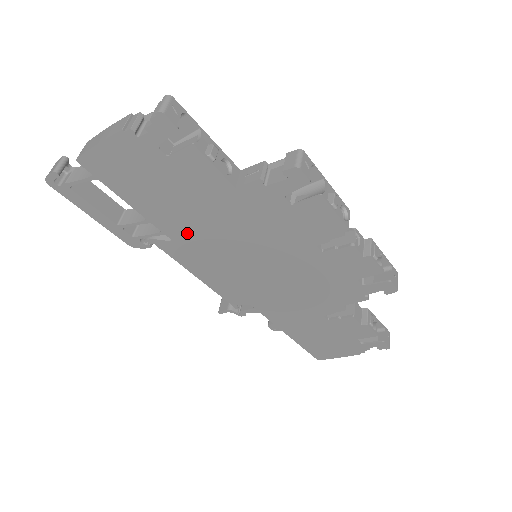
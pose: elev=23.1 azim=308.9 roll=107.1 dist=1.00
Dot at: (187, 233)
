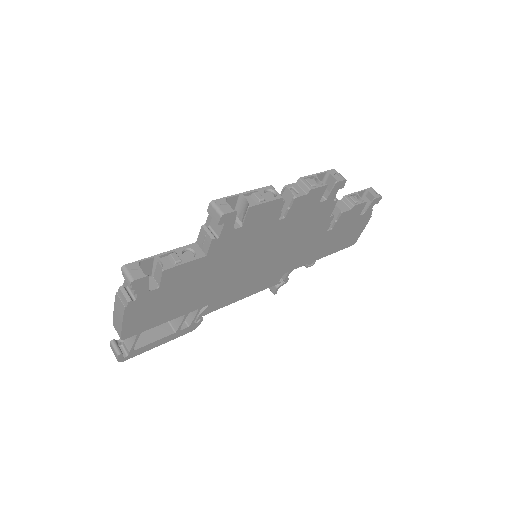
Dot at: (211, 294)
